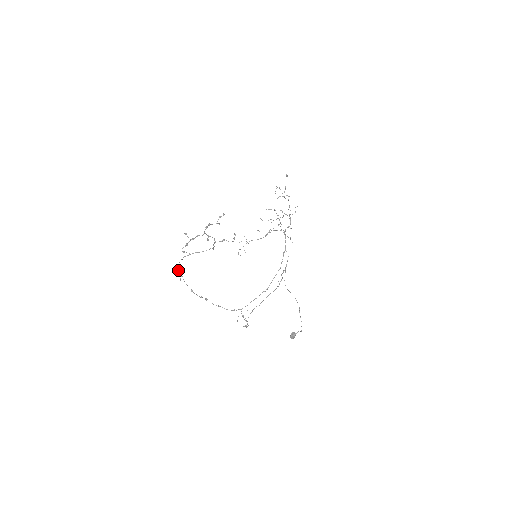
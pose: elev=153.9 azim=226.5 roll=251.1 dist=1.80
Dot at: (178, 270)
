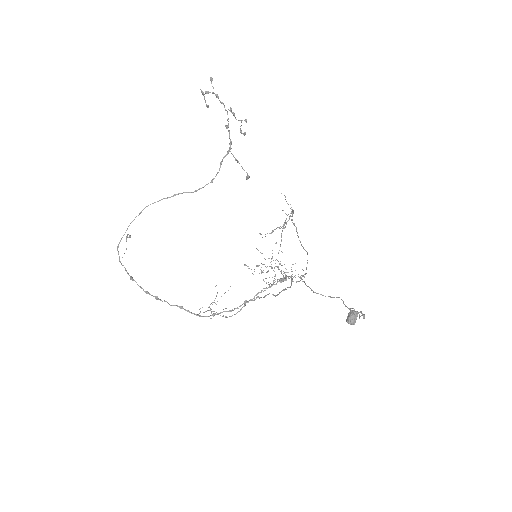
Dot at: occluded
